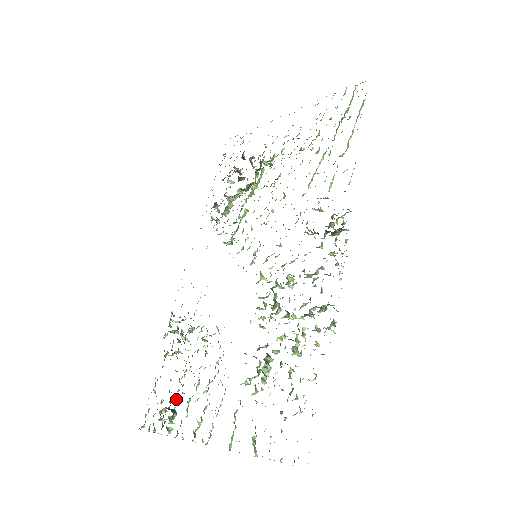
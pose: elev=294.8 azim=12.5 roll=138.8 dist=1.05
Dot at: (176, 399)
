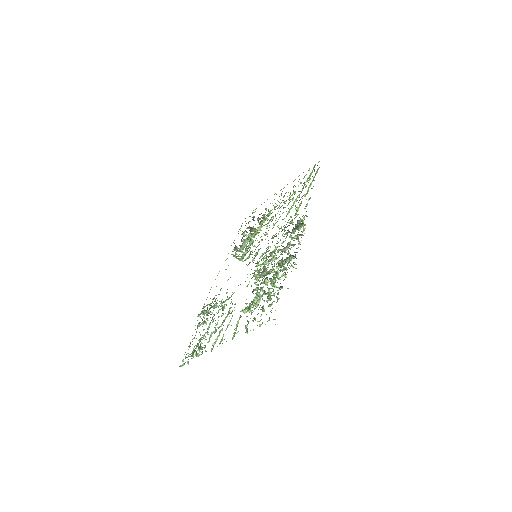
Dot at: (203, 338)
